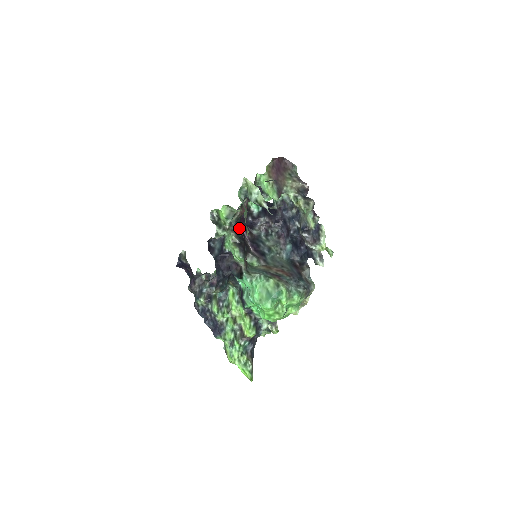
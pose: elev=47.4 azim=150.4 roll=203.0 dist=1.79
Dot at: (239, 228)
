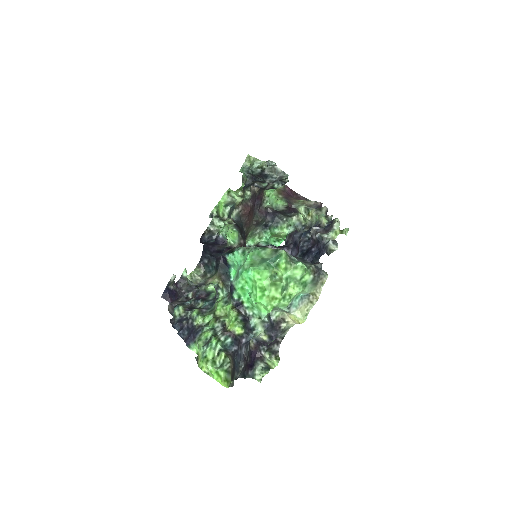
Dot at: occluded
